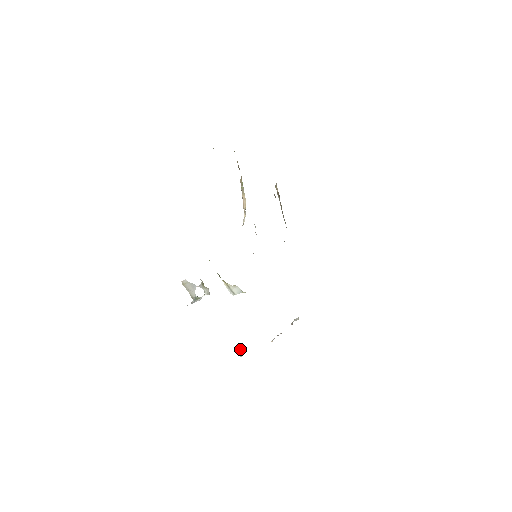
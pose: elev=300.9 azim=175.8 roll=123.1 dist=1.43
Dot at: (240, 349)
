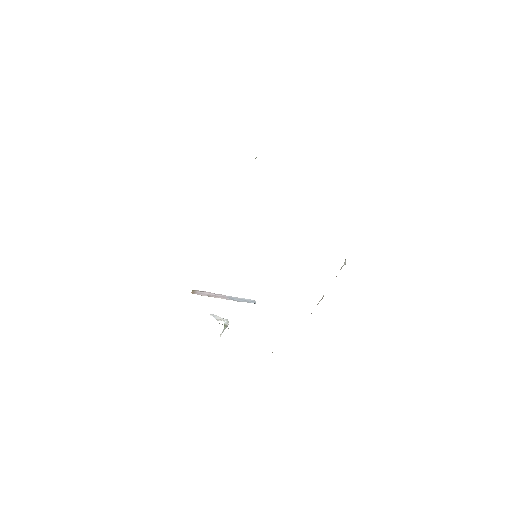
Dot at: occluded
